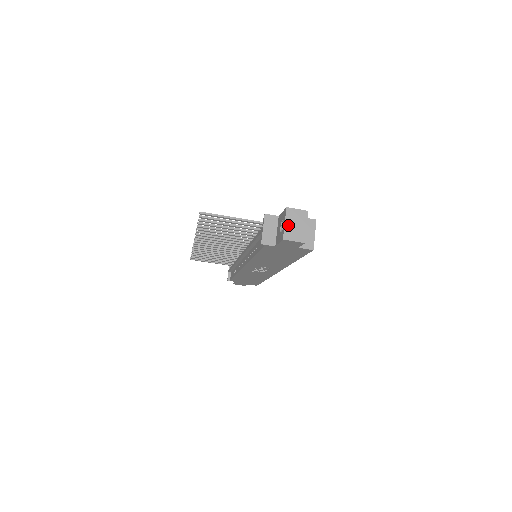
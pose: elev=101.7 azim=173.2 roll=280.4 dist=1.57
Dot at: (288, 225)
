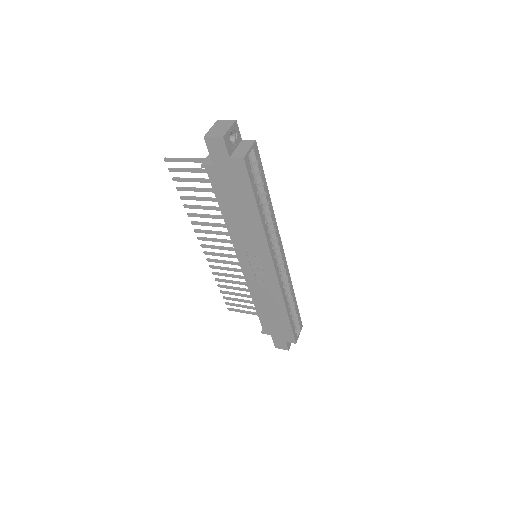
Dot at: (213, 129)
